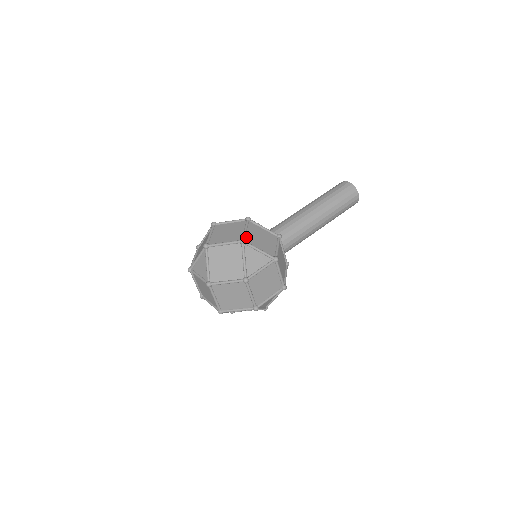
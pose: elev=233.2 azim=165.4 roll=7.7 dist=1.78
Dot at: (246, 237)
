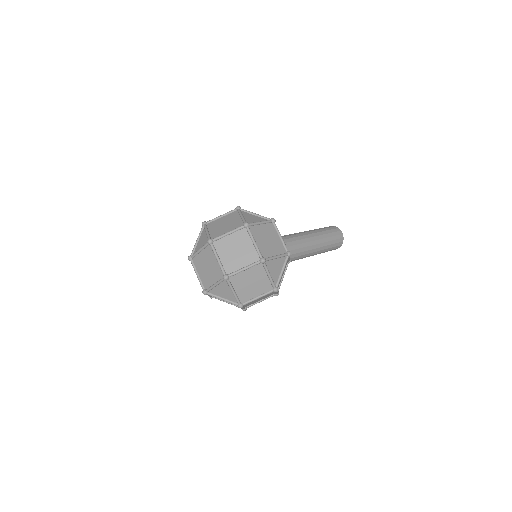
Dot at: occluded
